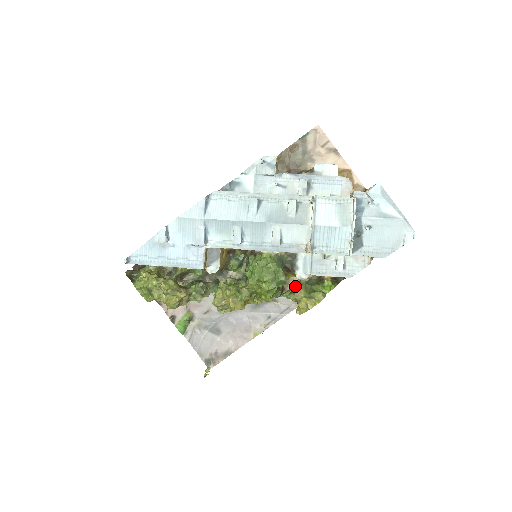
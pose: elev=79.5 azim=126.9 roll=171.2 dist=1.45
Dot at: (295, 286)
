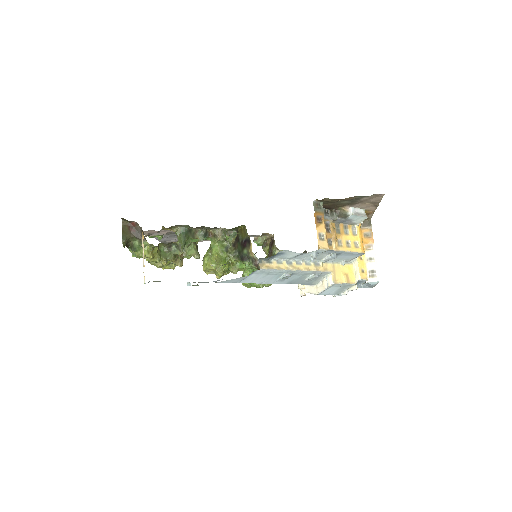
Dot at: occluded
